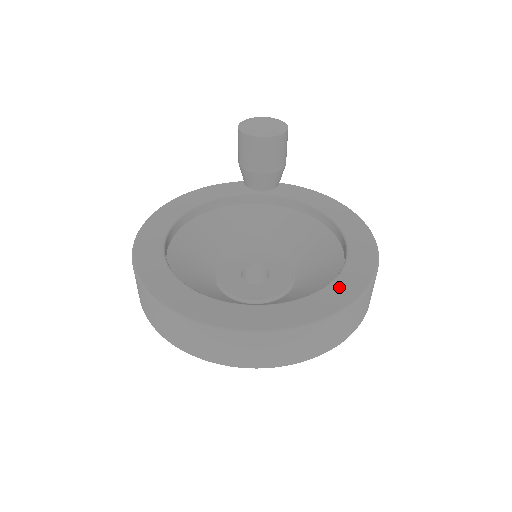
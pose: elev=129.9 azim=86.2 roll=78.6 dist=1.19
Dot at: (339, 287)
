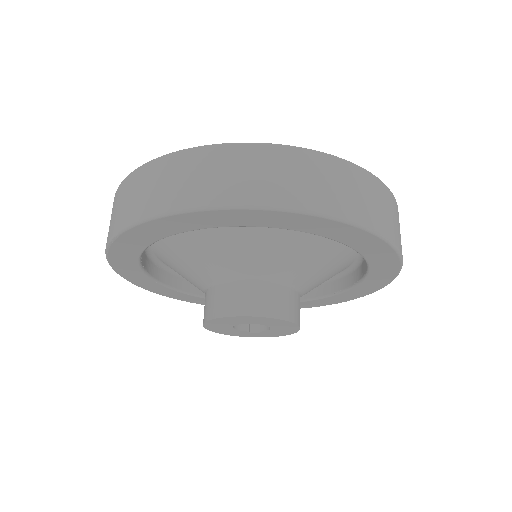
Dot at: occluded
